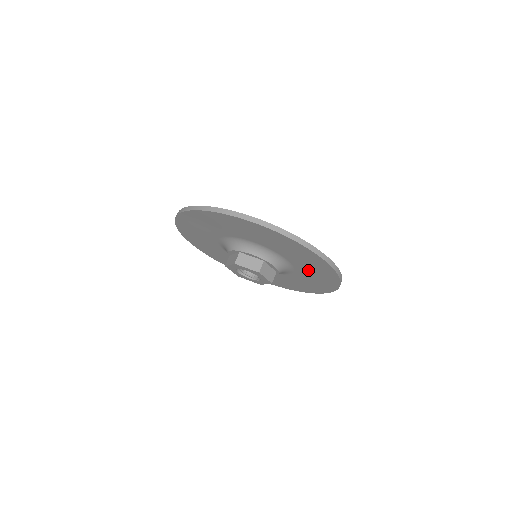
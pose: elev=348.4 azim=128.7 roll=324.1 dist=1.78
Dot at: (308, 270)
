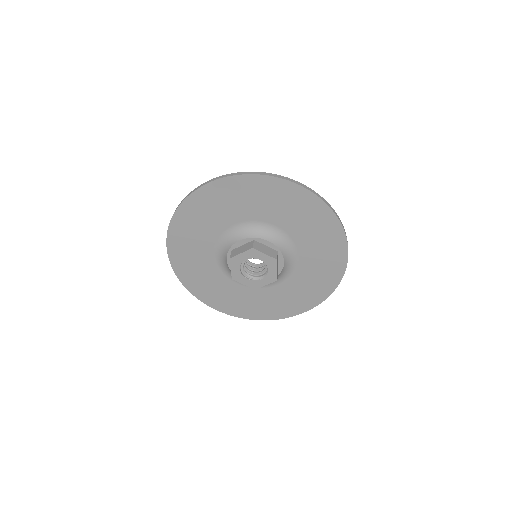
Dot at: (312, 269)
